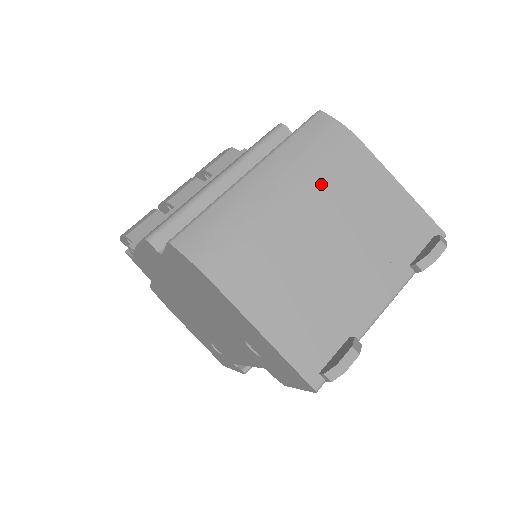
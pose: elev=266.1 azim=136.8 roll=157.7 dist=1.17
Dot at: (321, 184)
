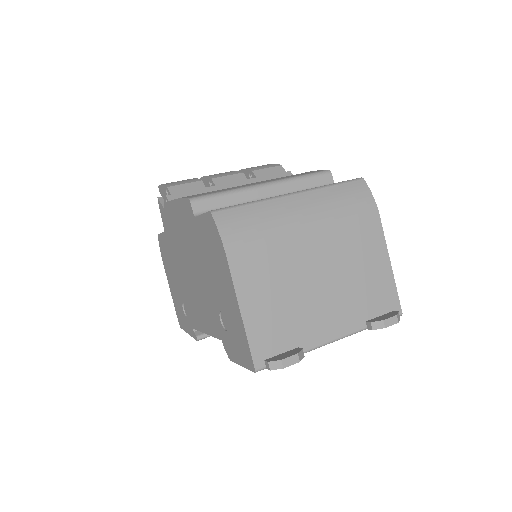
Dot at: (336, 230)
